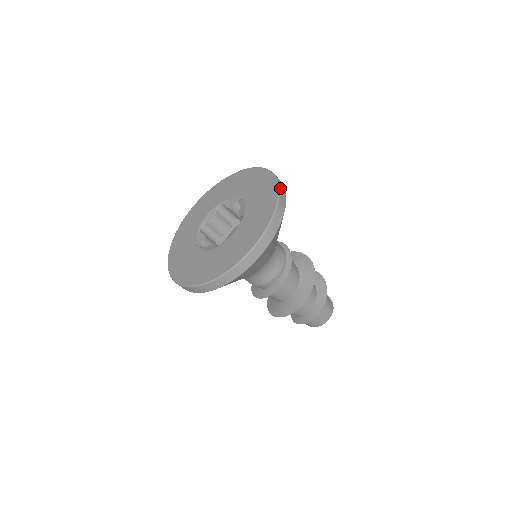
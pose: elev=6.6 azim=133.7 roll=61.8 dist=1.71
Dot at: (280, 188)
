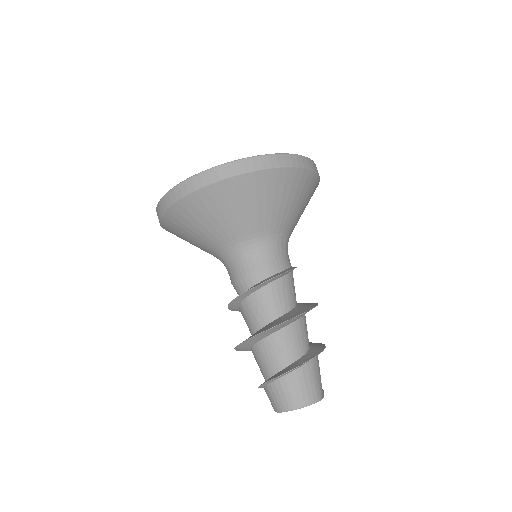
Dot at: occluded
